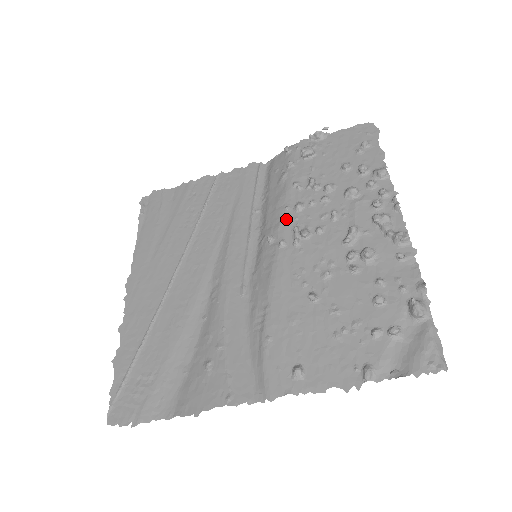
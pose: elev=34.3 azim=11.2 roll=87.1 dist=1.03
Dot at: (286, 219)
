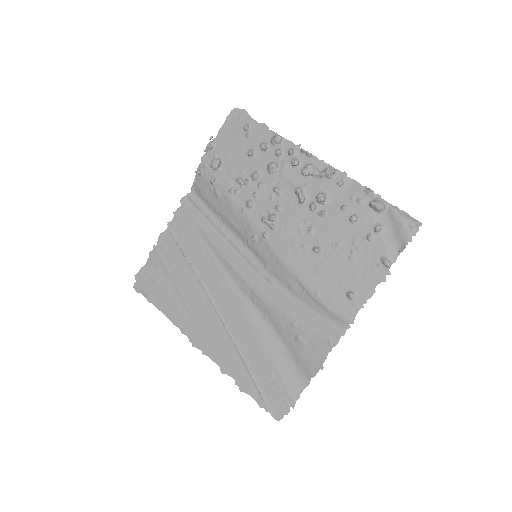
Dot at: (250, 219)
